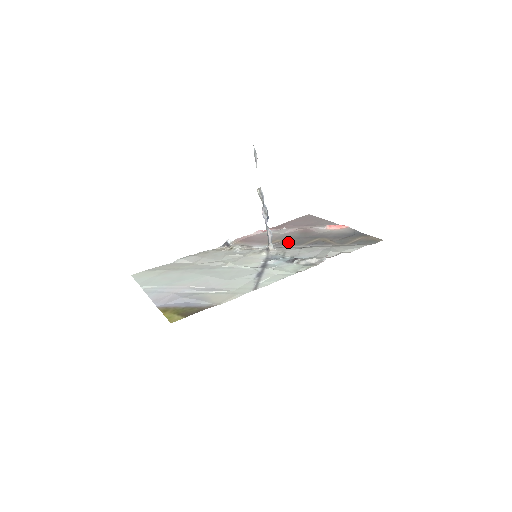
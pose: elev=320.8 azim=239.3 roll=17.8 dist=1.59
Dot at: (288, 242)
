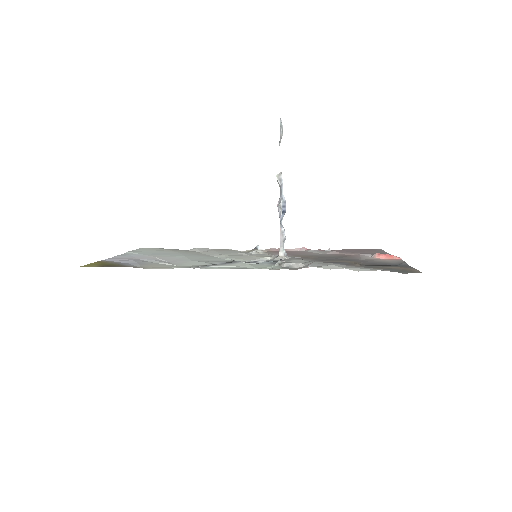
Dot at: (313, 258)
